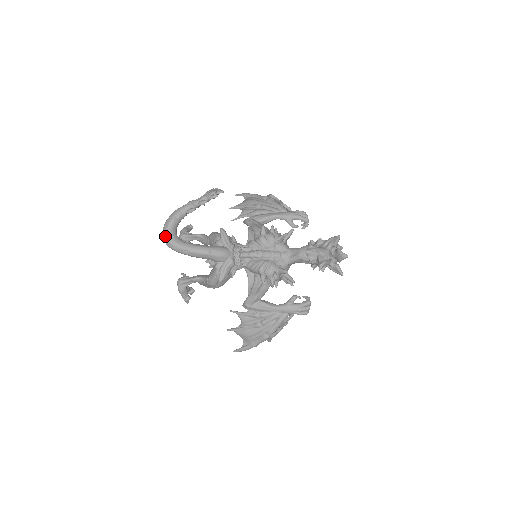
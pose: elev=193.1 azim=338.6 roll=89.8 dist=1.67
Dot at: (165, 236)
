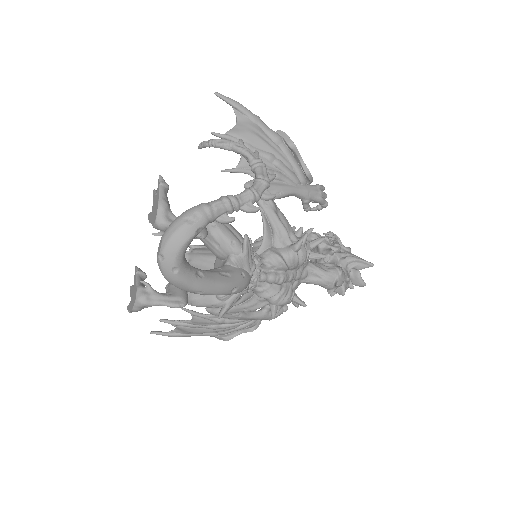
Dot at: (169, 266)
